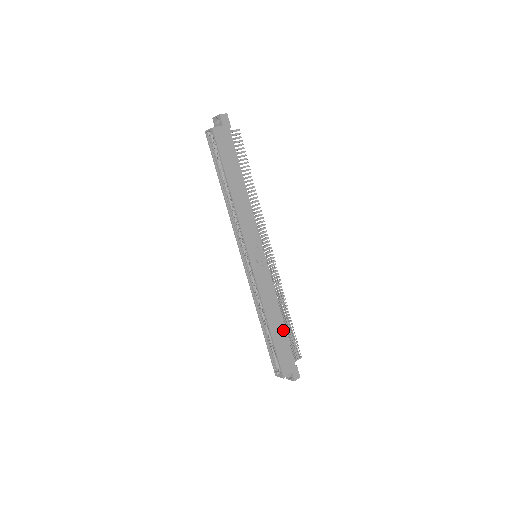
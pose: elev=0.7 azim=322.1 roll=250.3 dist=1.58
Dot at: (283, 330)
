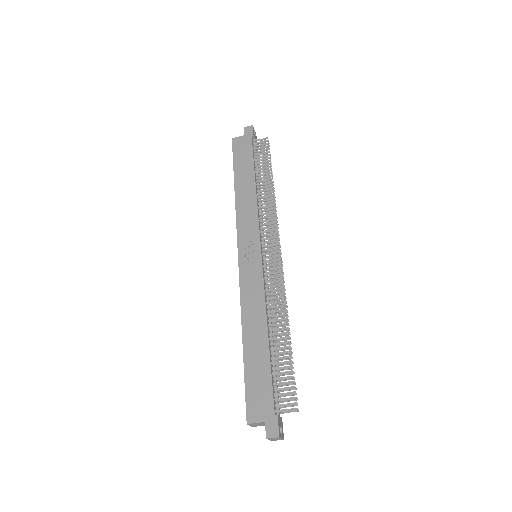
Dot at: (265, 351)
